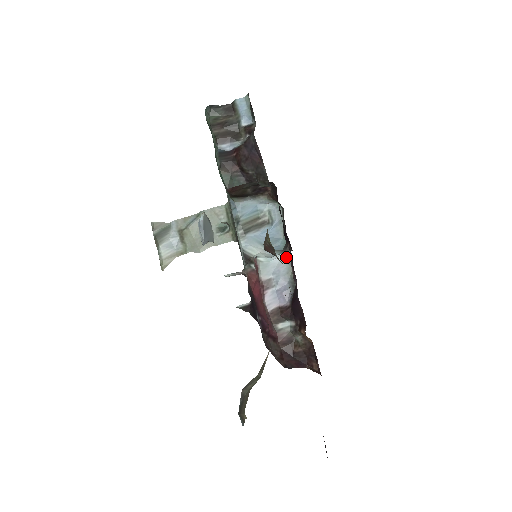
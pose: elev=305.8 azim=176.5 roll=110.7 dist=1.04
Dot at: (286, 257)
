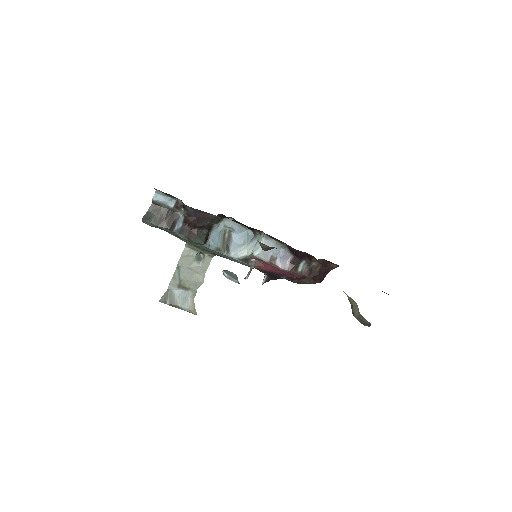
Dot at: (266, 239)
